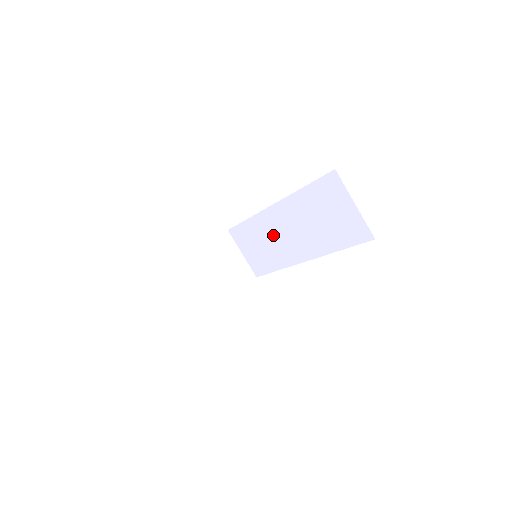
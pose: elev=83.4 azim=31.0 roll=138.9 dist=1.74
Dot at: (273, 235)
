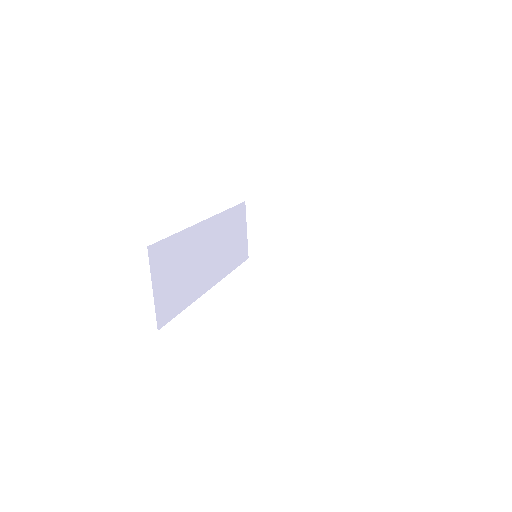
Dot at: occluded
